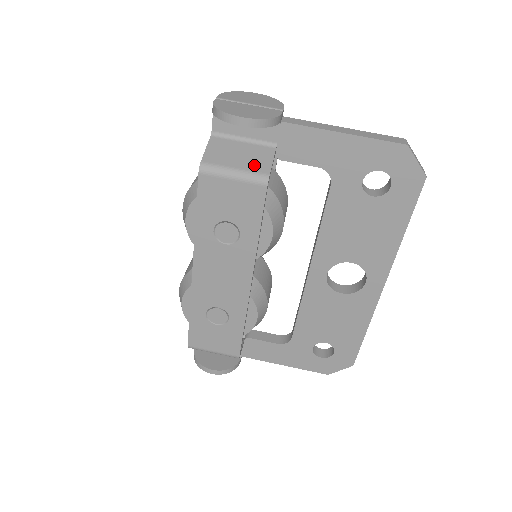
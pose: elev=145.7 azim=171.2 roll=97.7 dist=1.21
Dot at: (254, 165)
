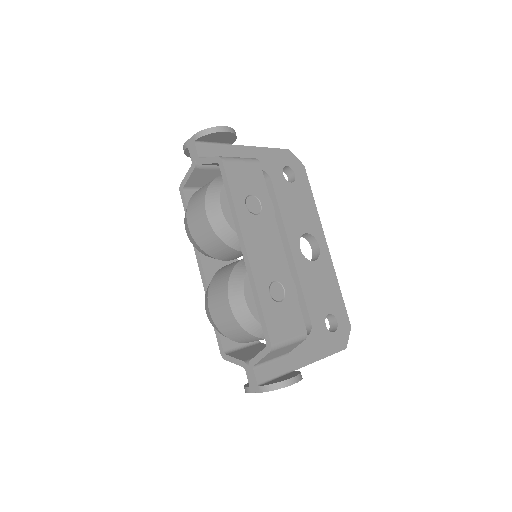
Dot at: occluded
